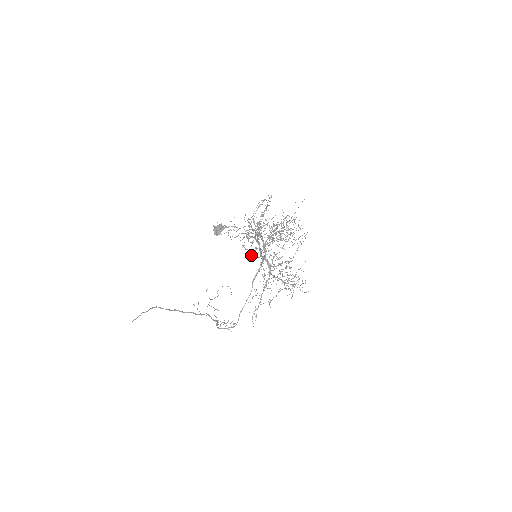
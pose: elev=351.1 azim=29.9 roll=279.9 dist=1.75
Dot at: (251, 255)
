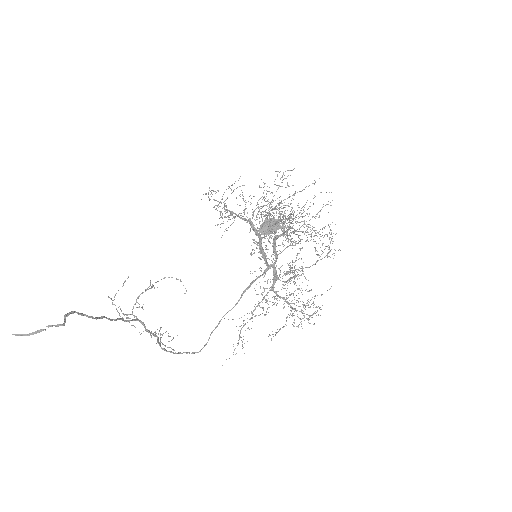
Dot at: (250, 253)
